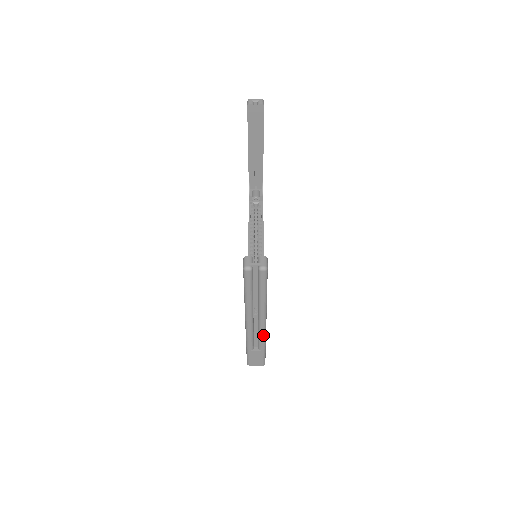
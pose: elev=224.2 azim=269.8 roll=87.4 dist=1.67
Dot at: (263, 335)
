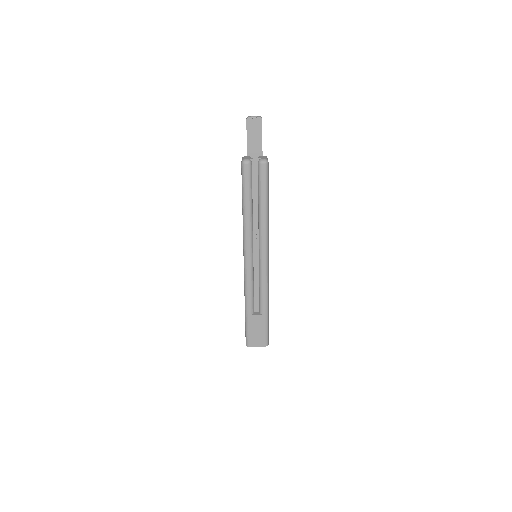
Dot at: (265, 283)
